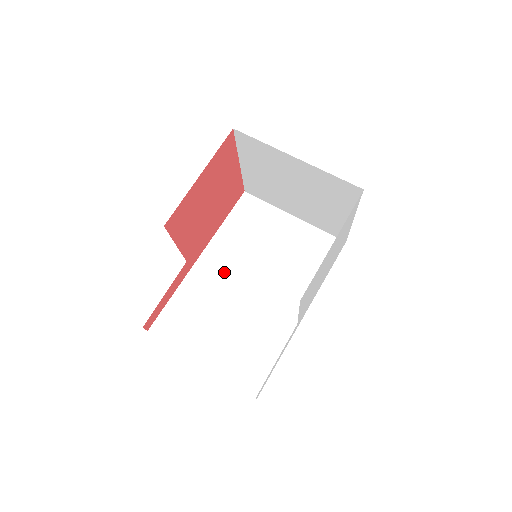
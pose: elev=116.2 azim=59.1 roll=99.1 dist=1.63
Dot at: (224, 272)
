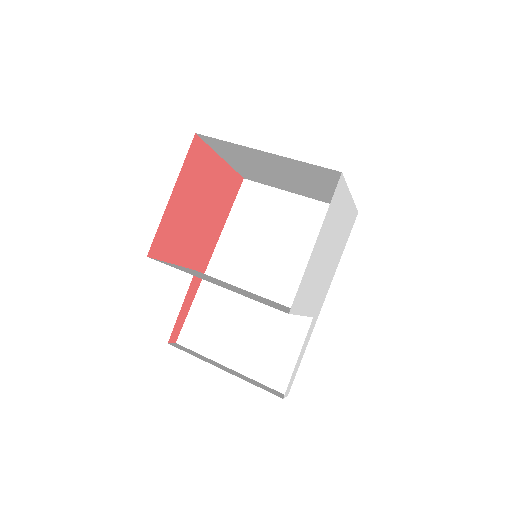
Dot at: (237, 271)
